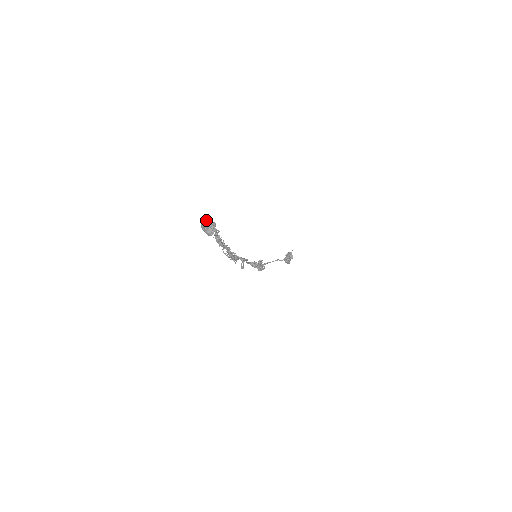
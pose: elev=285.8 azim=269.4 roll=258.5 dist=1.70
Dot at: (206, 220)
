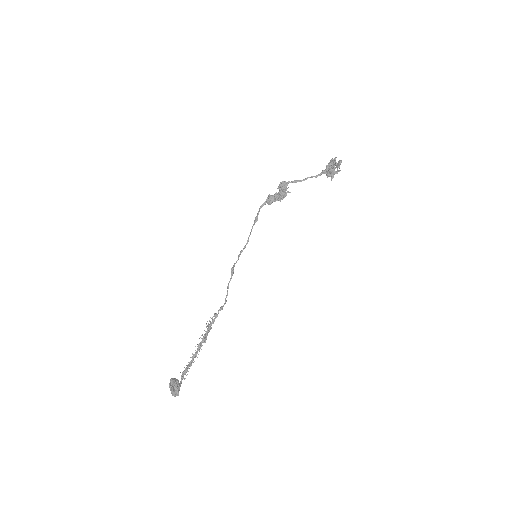
Dot at: (172, 394)
